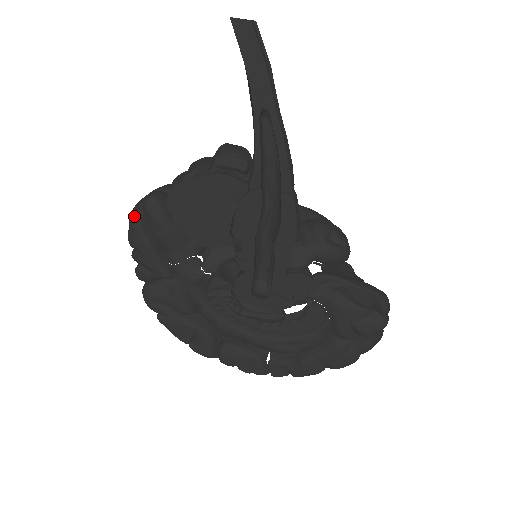
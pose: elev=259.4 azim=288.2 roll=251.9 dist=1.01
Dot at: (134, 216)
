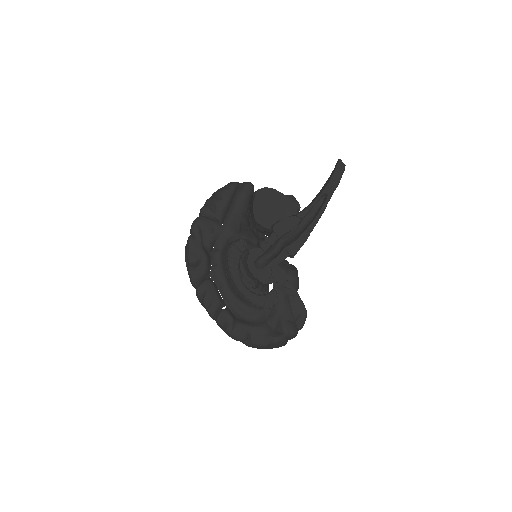
Dot at: (236, 183)
